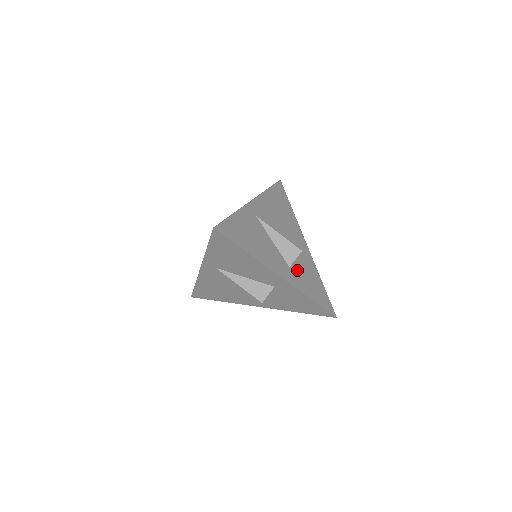
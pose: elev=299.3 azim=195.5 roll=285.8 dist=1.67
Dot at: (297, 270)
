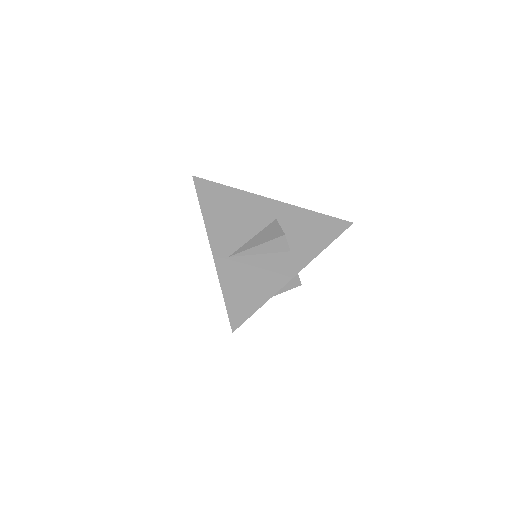
Dot at: (295, 242)
